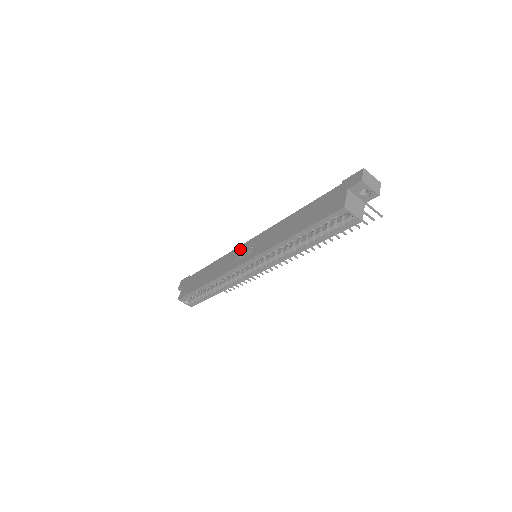
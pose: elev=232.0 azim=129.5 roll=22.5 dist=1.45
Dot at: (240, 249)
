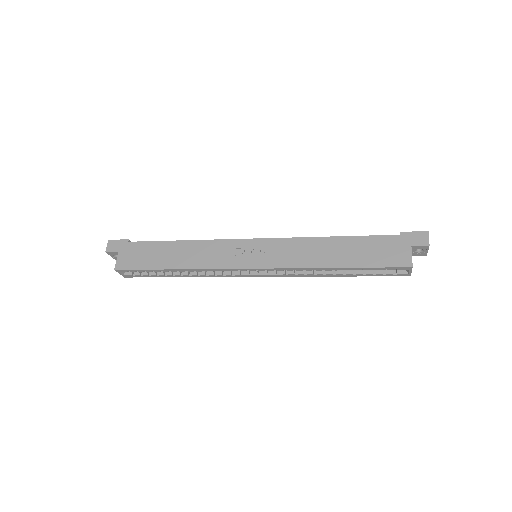
Dot at: (240, 245)
